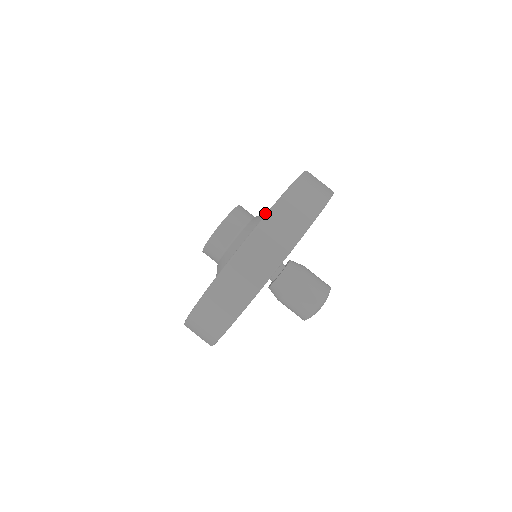
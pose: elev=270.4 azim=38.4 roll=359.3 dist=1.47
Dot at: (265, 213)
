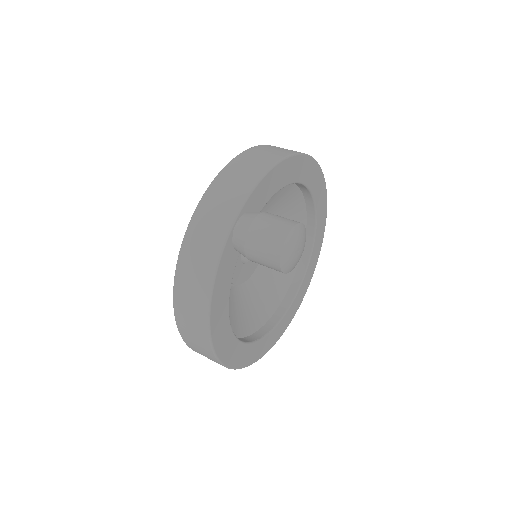
Dot at: occluded
